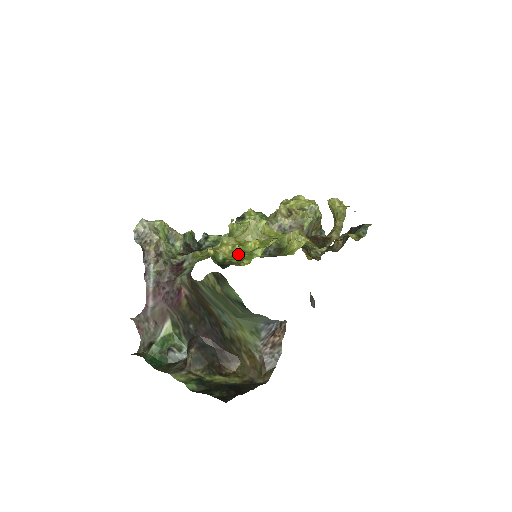
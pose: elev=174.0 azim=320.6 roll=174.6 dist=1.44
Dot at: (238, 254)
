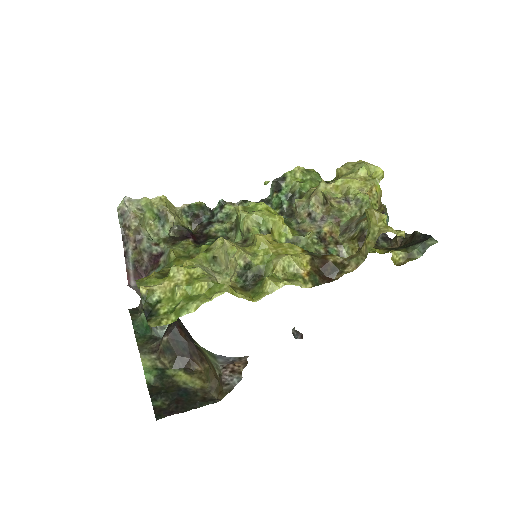
Dot at: (175, 298)
